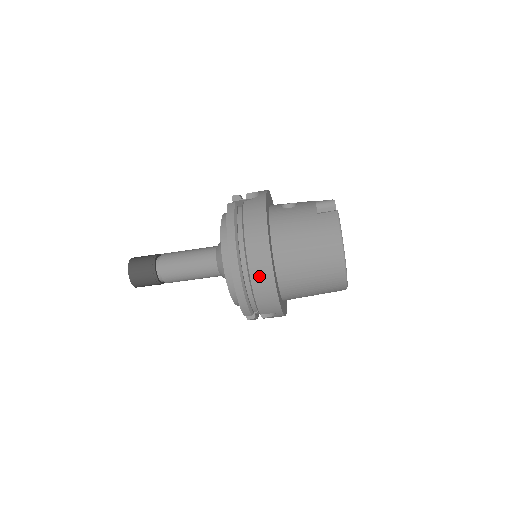
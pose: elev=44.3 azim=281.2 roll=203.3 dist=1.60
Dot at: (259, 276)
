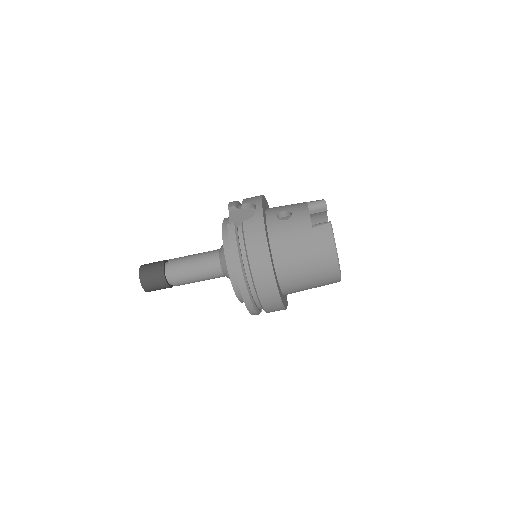
Dot at: (266, 293)
